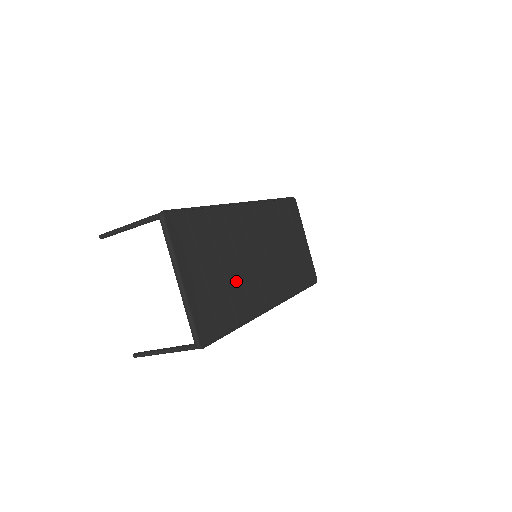
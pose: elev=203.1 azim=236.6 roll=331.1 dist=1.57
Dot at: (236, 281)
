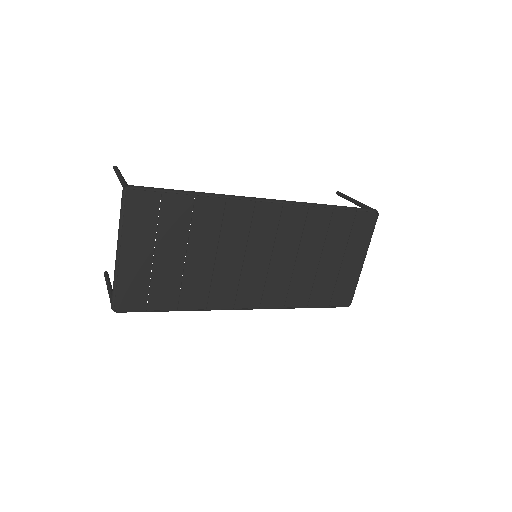
Dot at: (201, 272)
